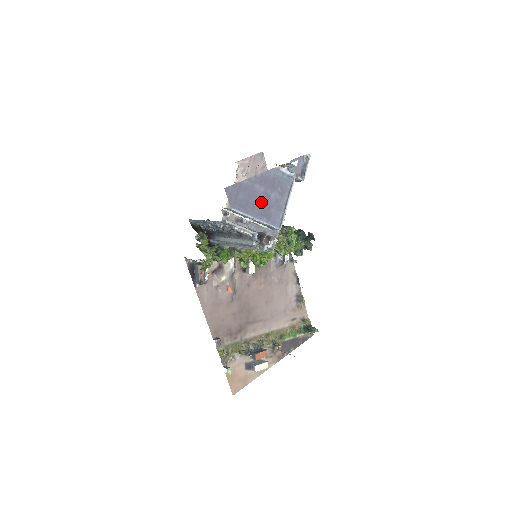
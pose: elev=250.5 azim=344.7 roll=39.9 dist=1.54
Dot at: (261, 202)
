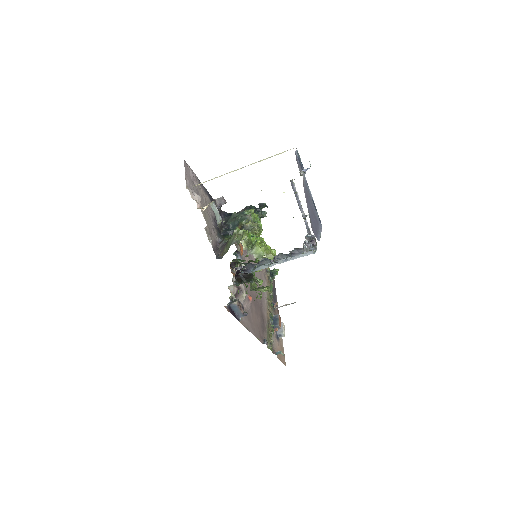
Dot at: (314, 217)
